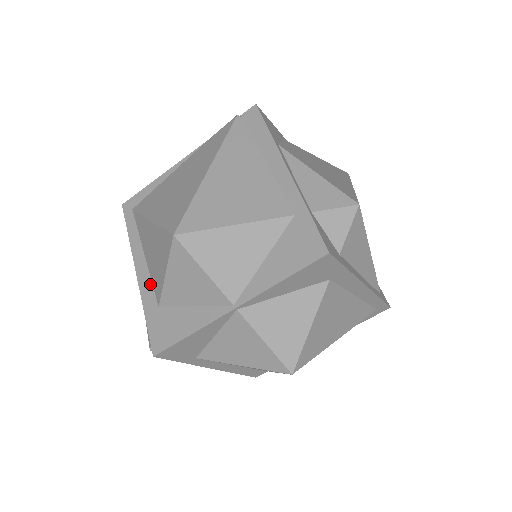
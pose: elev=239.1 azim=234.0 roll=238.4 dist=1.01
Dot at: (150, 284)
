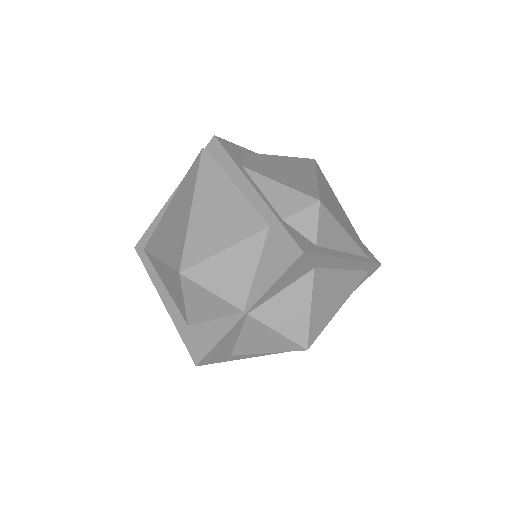
Dot at: (176, 309)
